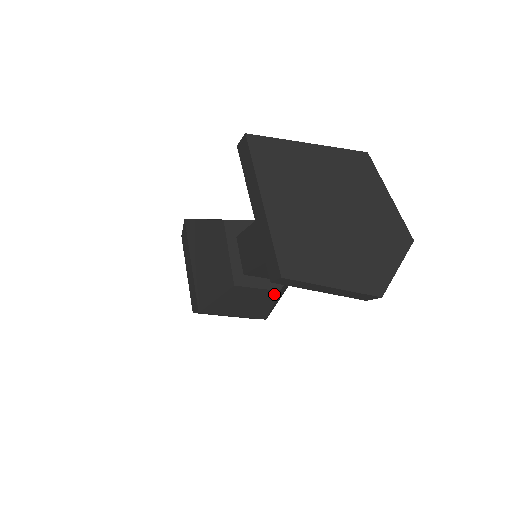
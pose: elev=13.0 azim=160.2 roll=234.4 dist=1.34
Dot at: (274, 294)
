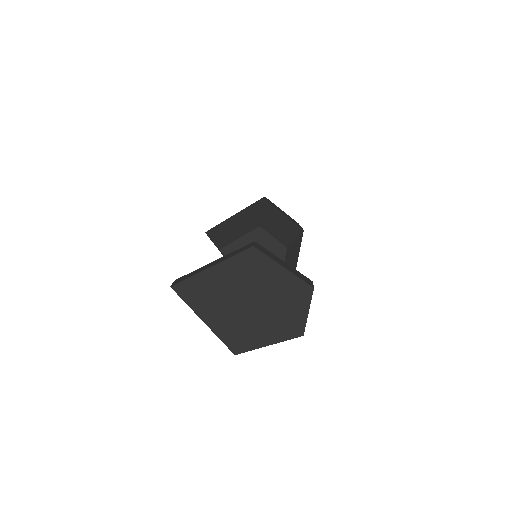
Dot at: occluded
